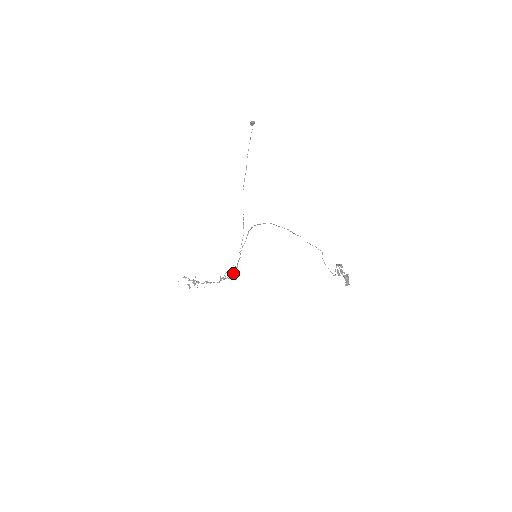
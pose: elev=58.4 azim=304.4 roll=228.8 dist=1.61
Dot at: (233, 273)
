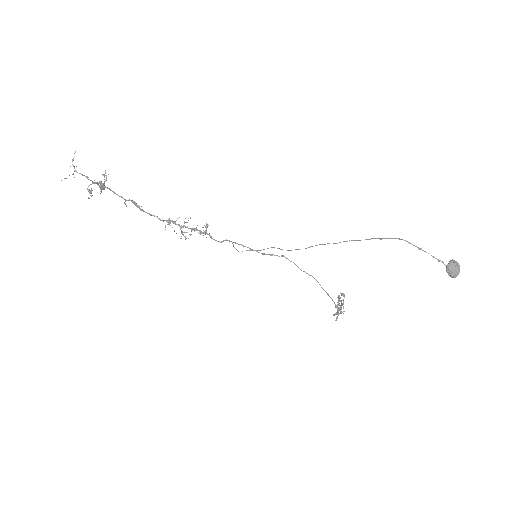
Dot at: occluded
